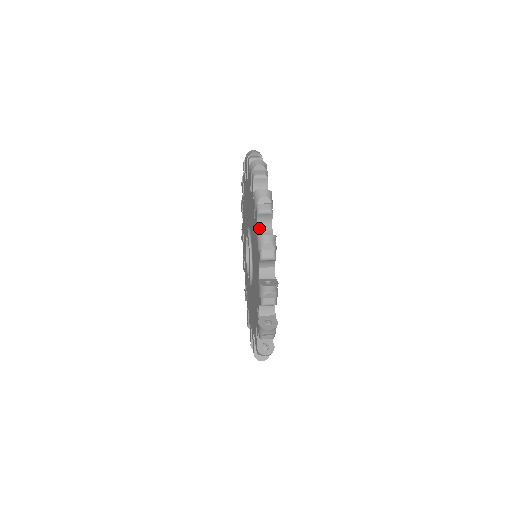
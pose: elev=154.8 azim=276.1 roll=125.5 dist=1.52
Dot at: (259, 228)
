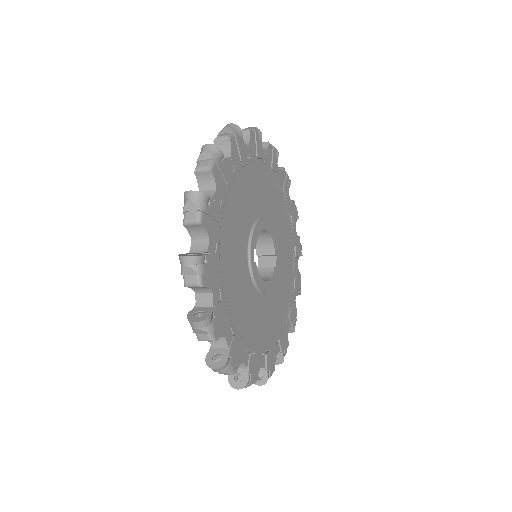
Dot at: occluded
